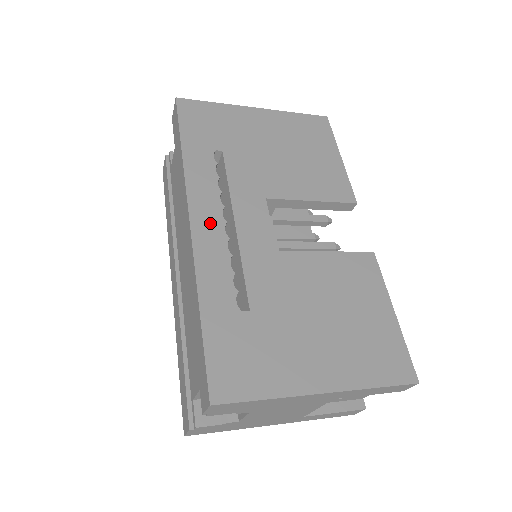
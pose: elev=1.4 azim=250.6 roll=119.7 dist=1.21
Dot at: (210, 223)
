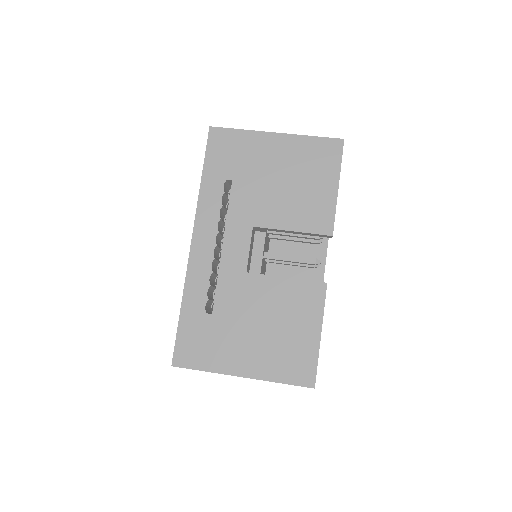
Dot at: (205, 245)
